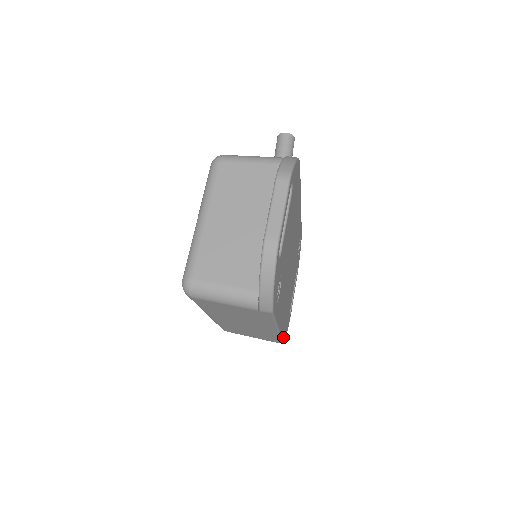
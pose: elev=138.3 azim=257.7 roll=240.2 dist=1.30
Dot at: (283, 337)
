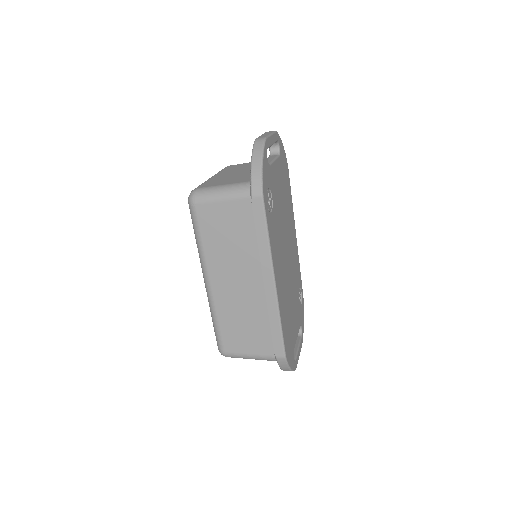
Dot at: (284, 338)
